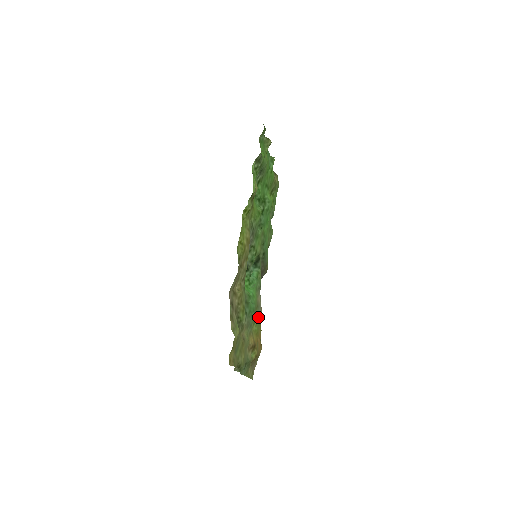
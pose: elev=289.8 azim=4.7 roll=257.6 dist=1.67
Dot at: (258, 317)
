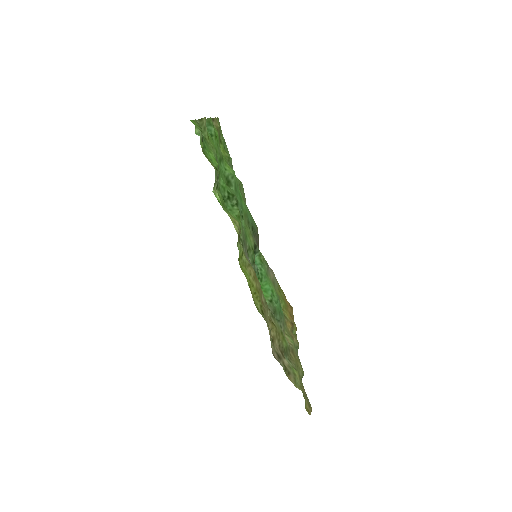
Dot at: (277, 288)
